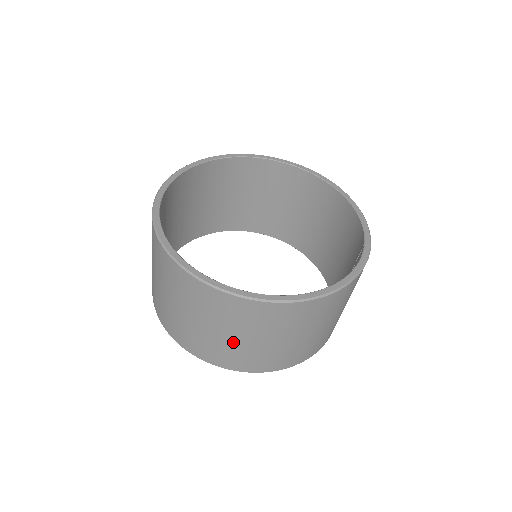
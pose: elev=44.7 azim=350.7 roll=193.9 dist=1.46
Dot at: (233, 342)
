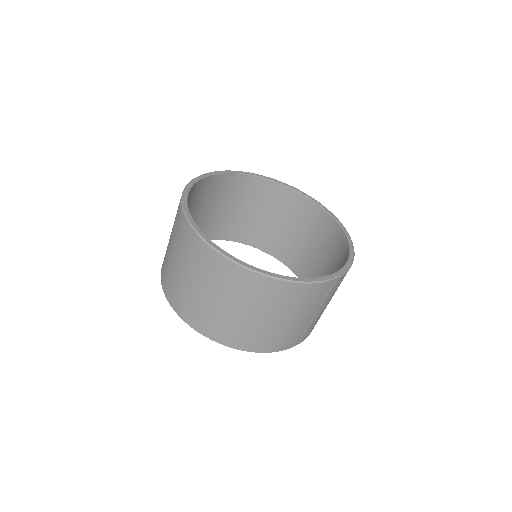
Dot at: (189, 287)
